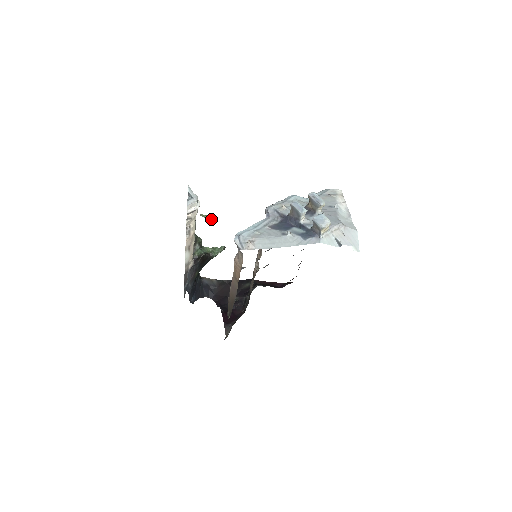
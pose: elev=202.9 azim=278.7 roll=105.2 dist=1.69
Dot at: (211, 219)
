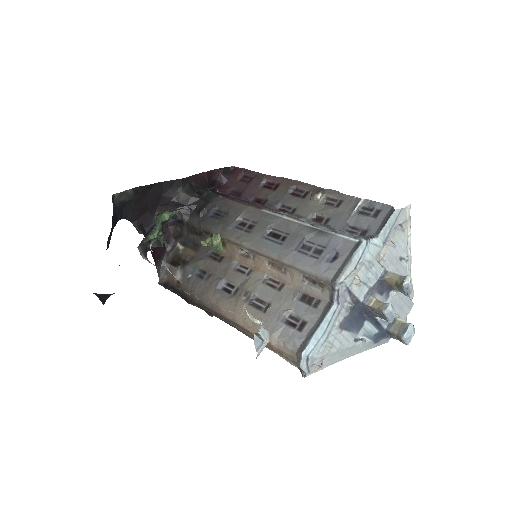
Dot at: (219, 246)
